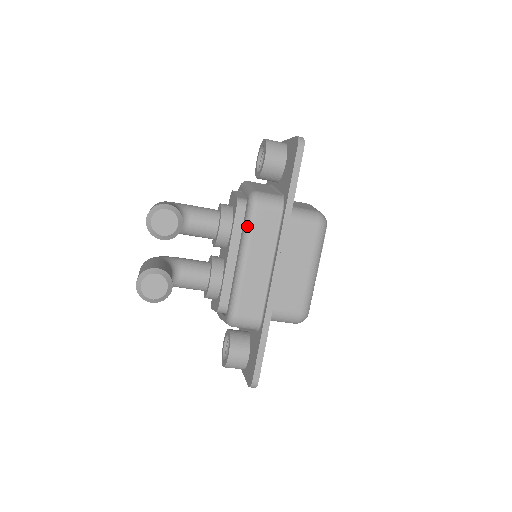
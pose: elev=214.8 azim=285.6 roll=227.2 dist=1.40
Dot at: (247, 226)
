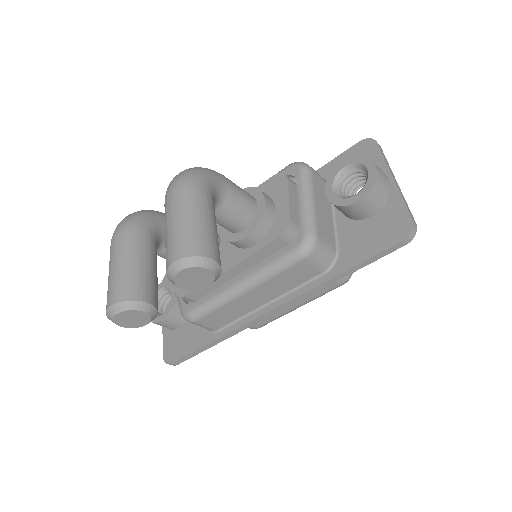
Dot at: (277, 267)
